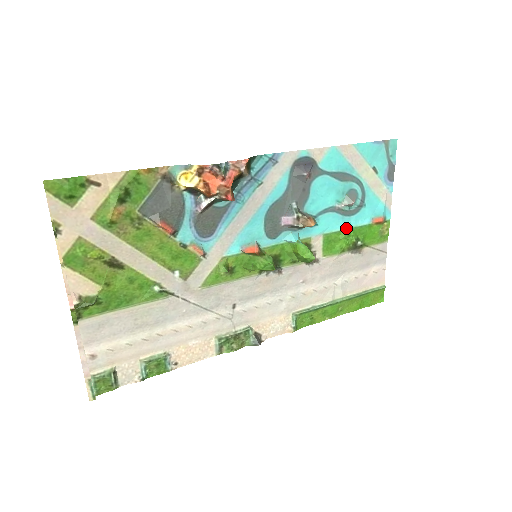
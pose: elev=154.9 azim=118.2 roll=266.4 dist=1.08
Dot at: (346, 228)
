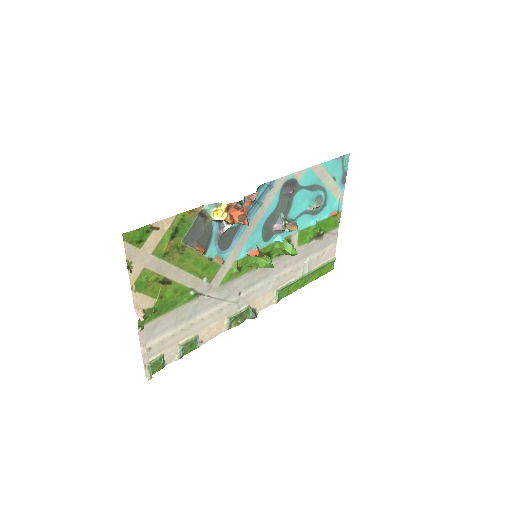
Dot at: (314, 224)
